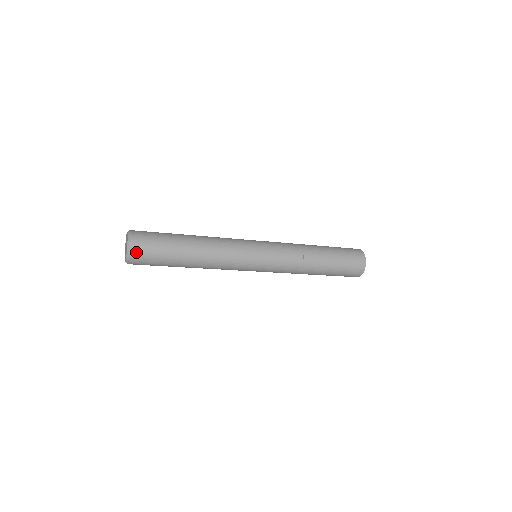
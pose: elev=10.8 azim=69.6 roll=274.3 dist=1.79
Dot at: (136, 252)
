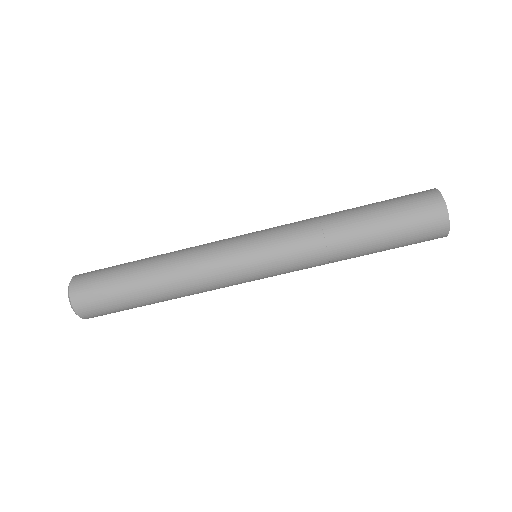
Dot at: (78, 295)
